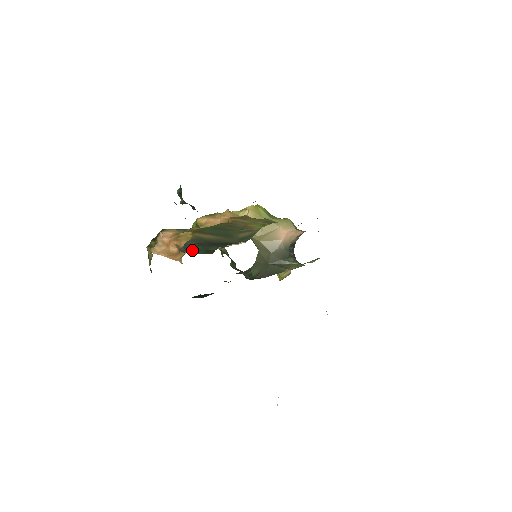
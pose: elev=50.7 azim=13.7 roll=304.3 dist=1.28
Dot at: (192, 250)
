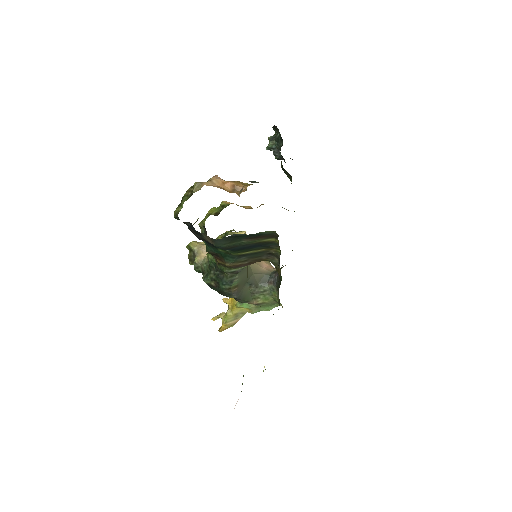
Dot at: occluded
